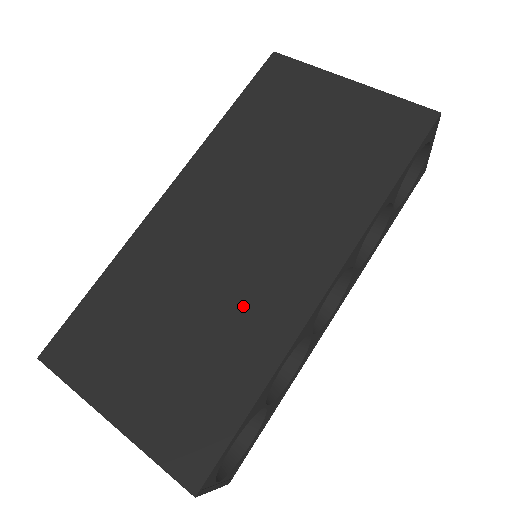
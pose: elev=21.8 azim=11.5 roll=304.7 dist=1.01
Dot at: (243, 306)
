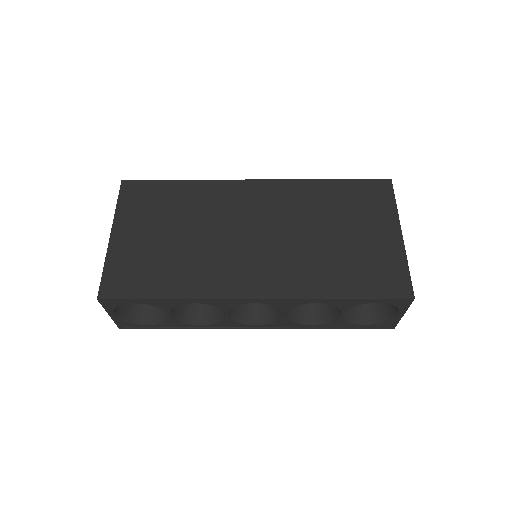
Dot at: (213, 261)
